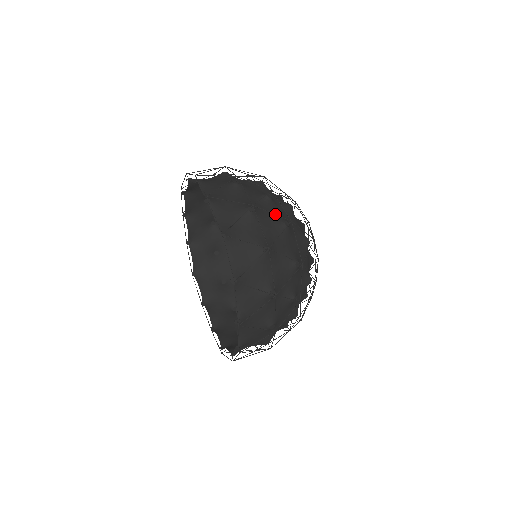
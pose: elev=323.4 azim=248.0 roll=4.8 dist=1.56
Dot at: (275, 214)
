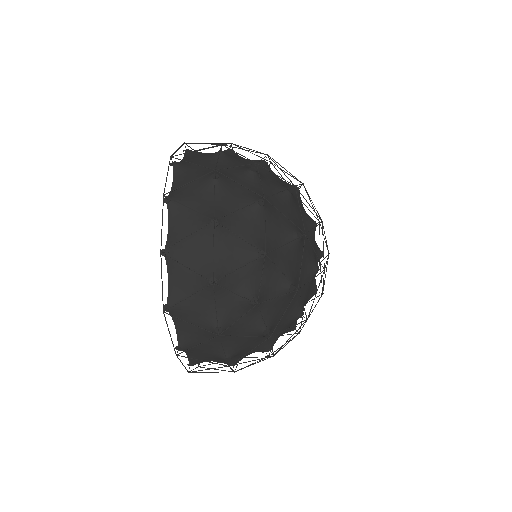
Dot at: (243, 186)
